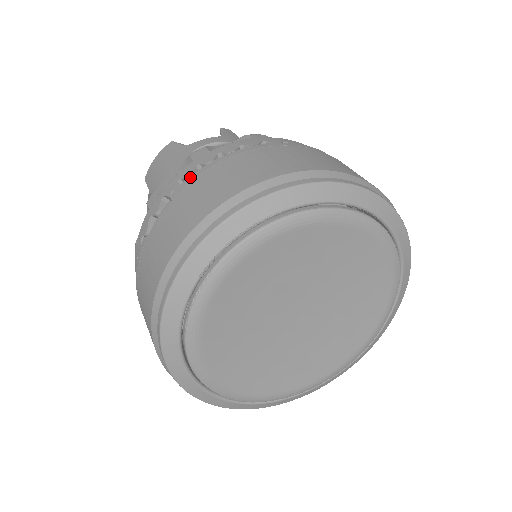
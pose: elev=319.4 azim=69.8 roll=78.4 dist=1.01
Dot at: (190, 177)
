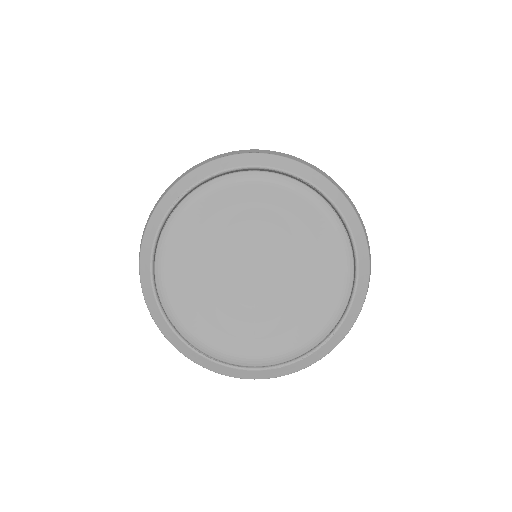
Dot at: occluded
